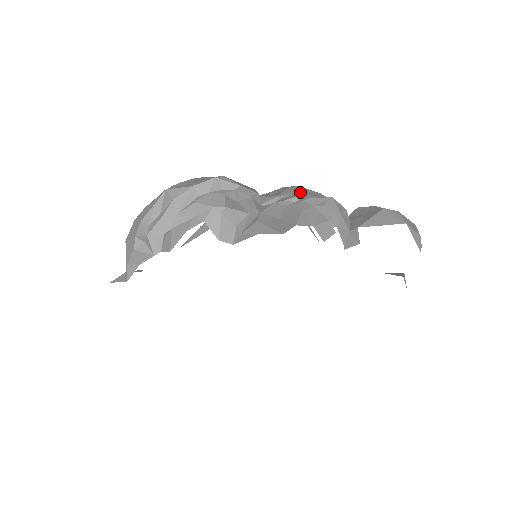
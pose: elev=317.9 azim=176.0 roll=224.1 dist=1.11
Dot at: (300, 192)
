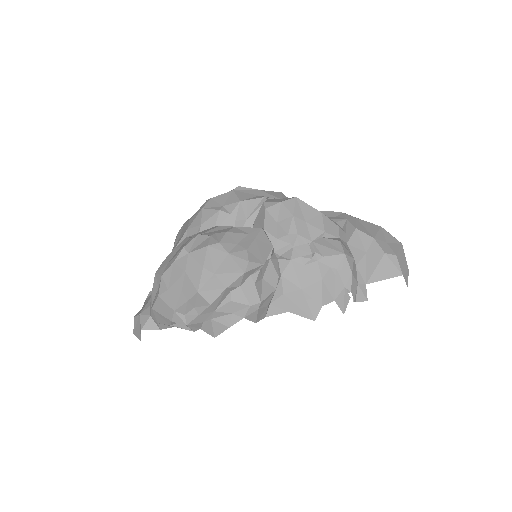
Dot at: (305, 221)
